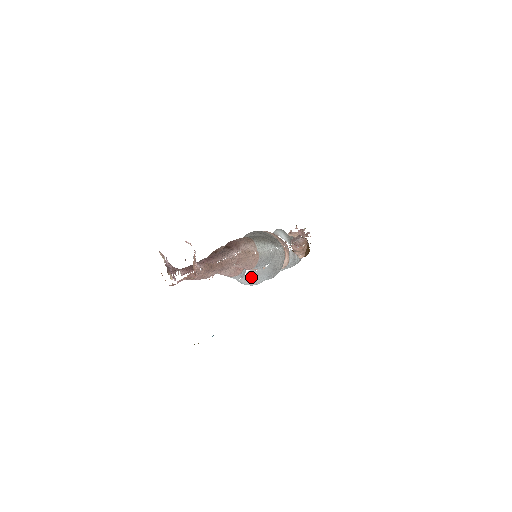
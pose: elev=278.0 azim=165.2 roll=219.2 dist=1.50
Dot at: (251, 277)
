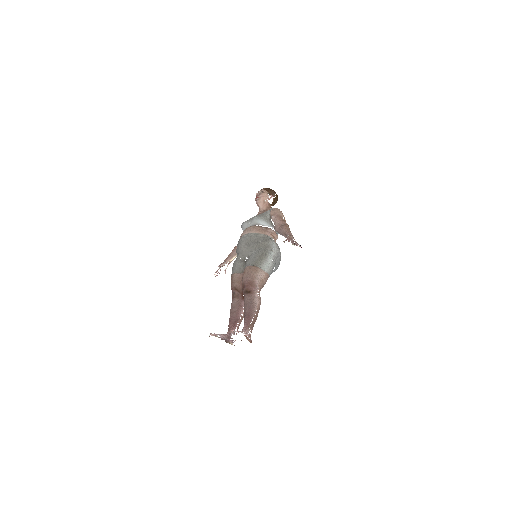
Dot at: occluded
